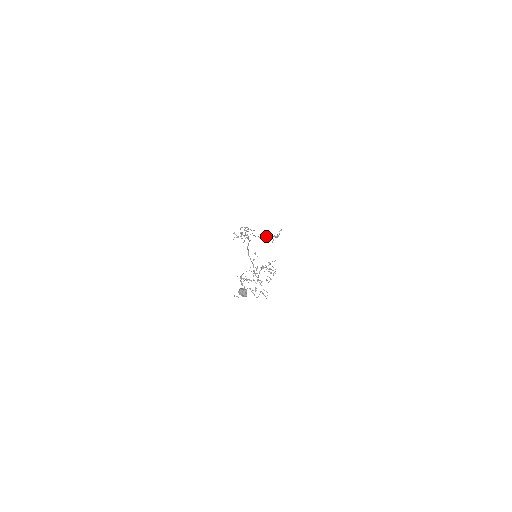
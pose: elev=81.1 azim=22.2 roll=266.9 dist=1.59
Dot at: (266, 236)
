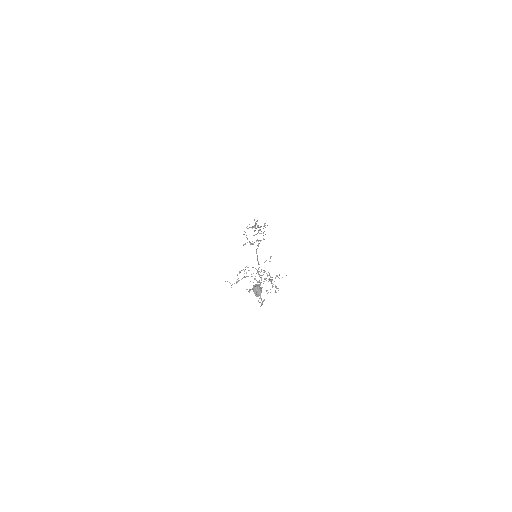
Dot at: occluded
